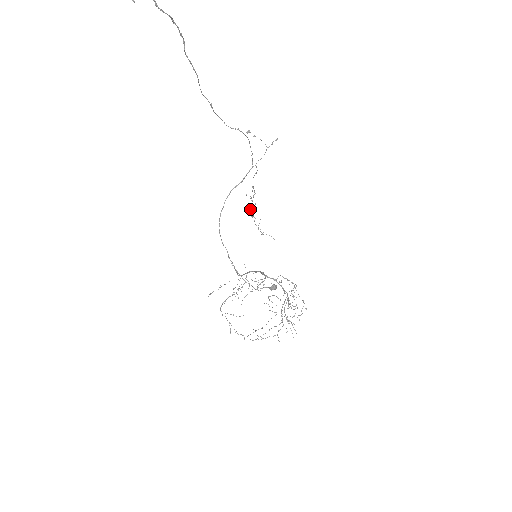
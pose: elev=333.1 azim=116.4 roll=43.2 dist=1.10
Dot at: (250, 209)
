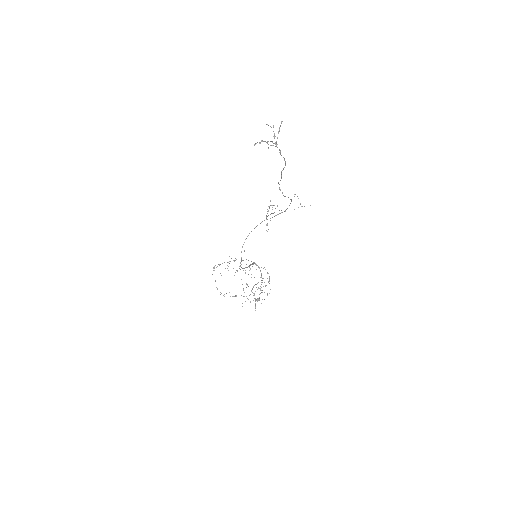
Dot at: occluded
